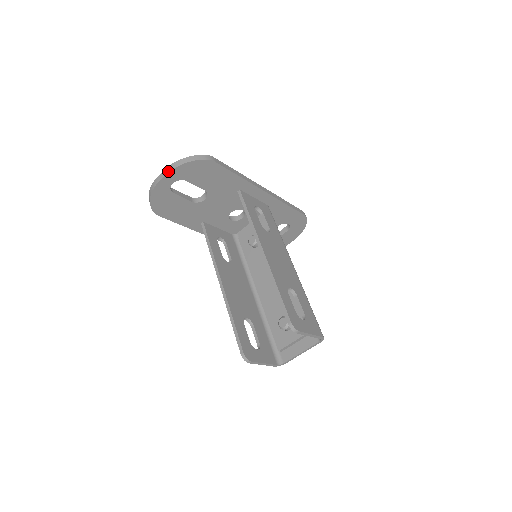
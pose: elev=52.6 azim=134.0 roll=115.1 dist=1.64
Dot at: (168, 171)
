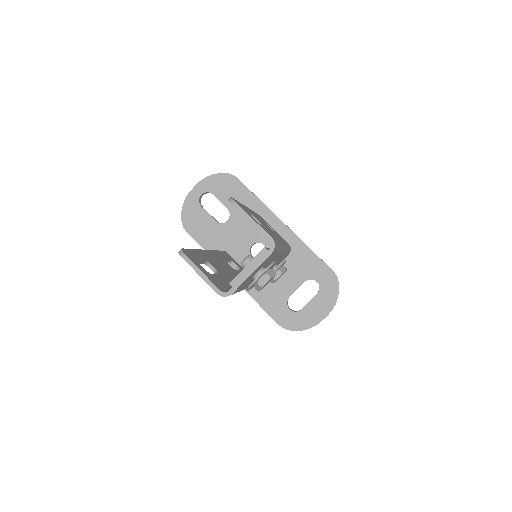
Dot at: (199, 182)
